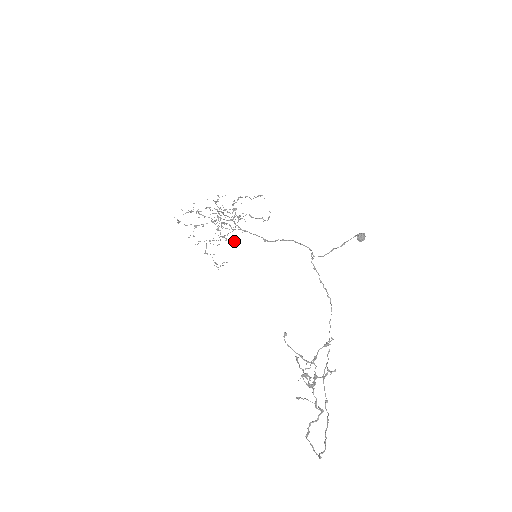
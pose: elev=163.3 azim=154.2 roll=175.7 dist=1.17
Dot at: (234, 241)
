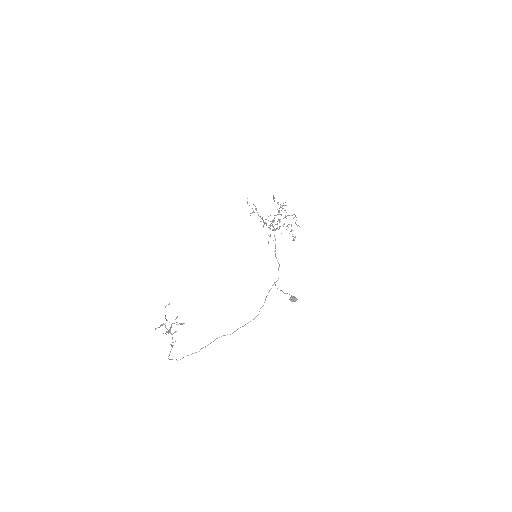
Dot at: occluded
